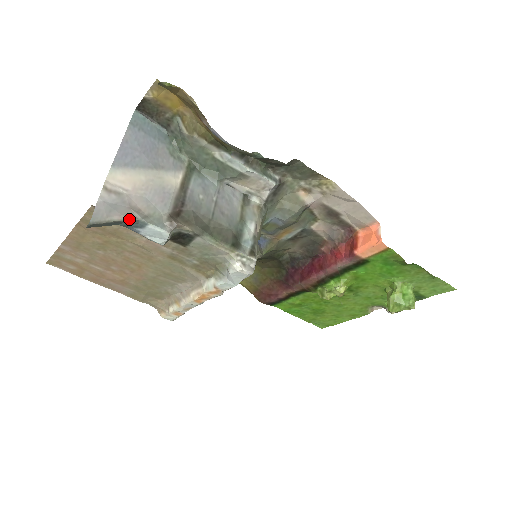
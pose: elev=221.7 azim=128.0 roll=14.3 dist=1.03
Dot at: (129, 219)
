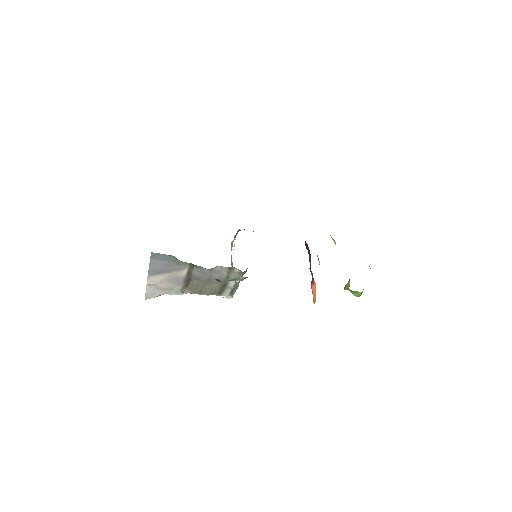
Dot at: occluded
